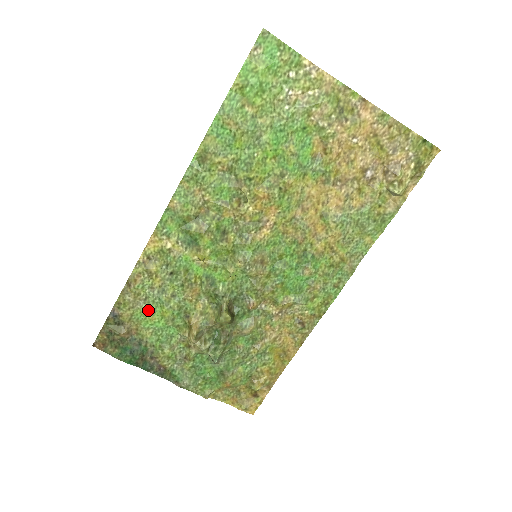
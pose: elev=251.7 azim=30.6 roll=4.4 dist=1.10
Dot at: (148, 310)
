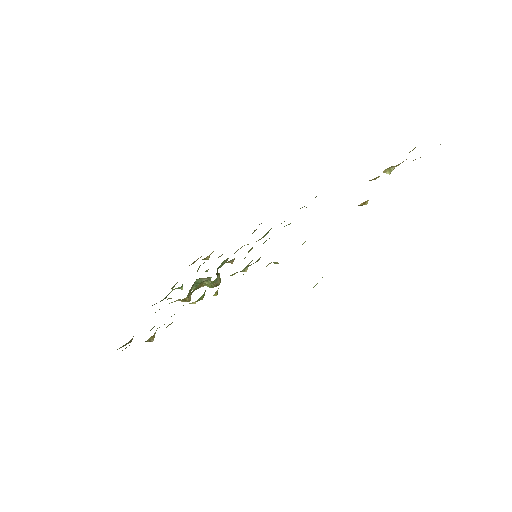
Dot at: occluded
